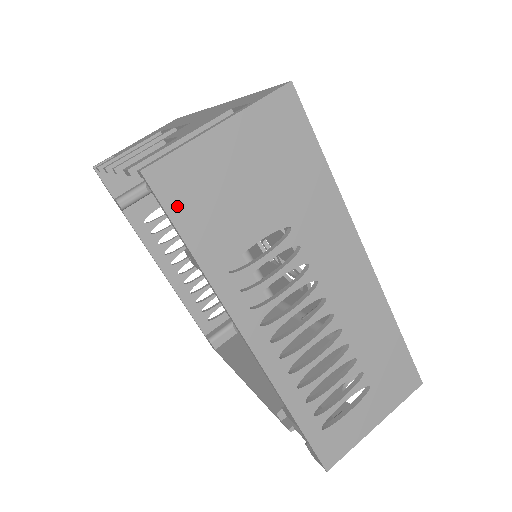
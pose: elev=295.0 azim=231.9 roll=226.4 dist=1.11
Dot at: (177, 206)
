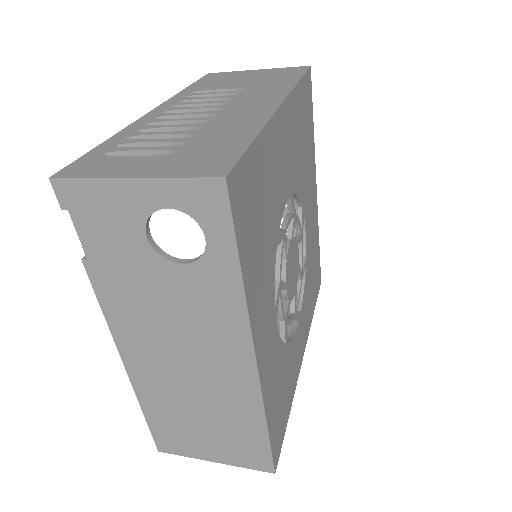
Dot at: (206, 79)
